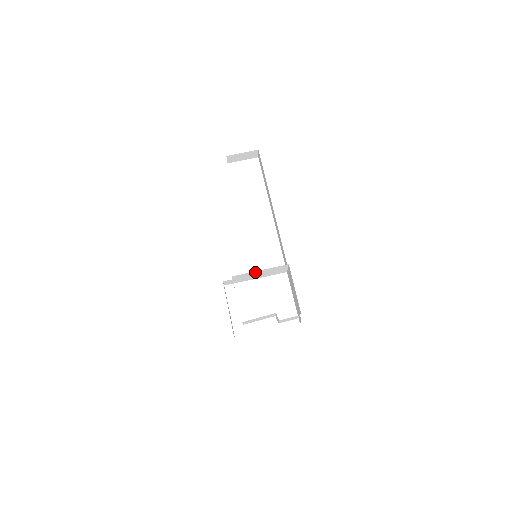
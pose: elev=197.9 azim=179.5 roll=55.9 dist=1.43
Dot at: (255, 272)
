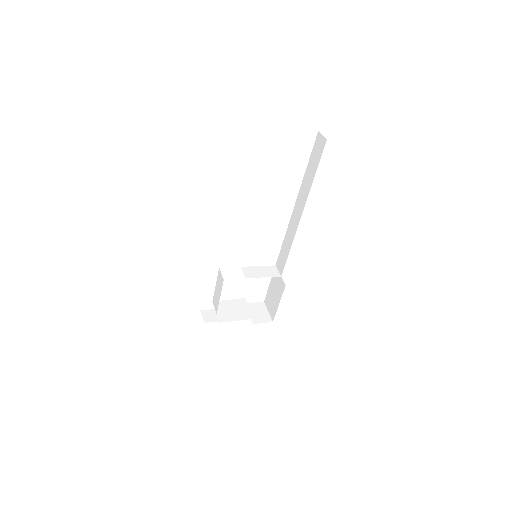
Dot at: occluded
